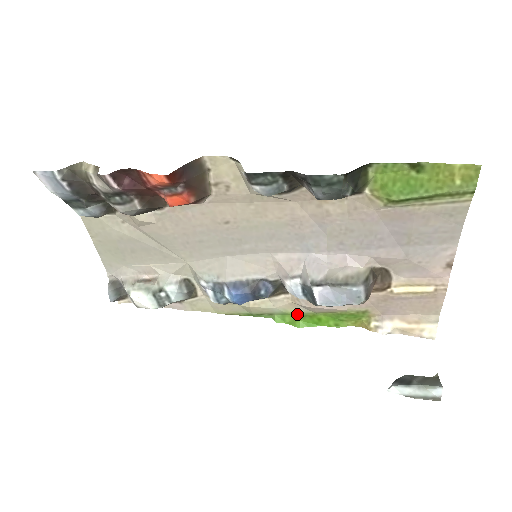
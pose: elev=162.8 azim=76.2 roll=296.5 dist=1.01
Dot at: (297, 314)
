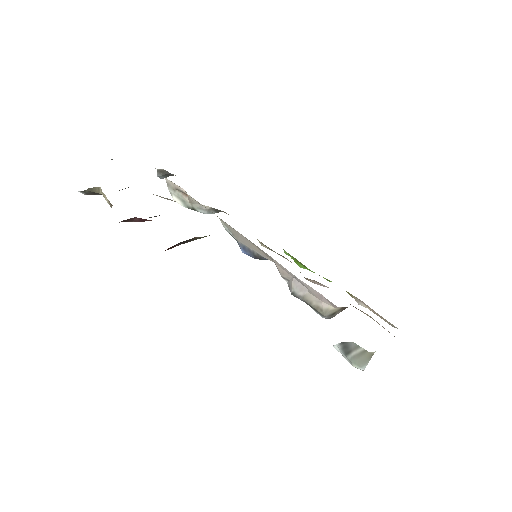
Dot at: occluded
